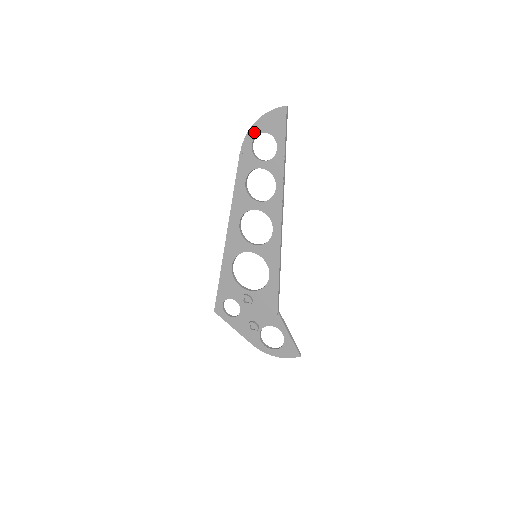
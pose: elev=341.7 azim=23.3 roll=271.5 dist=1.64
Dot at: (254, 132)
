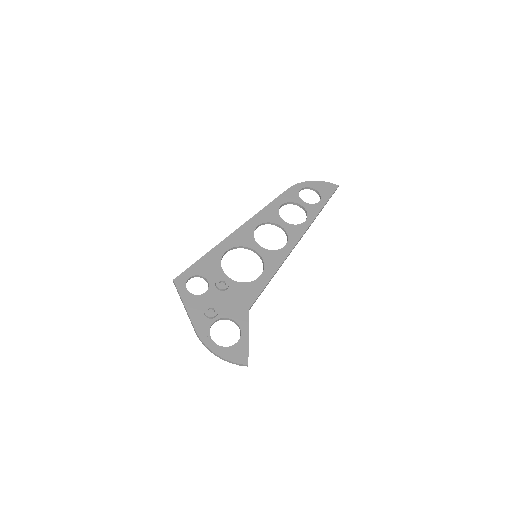
Dot at: (307, 185)
